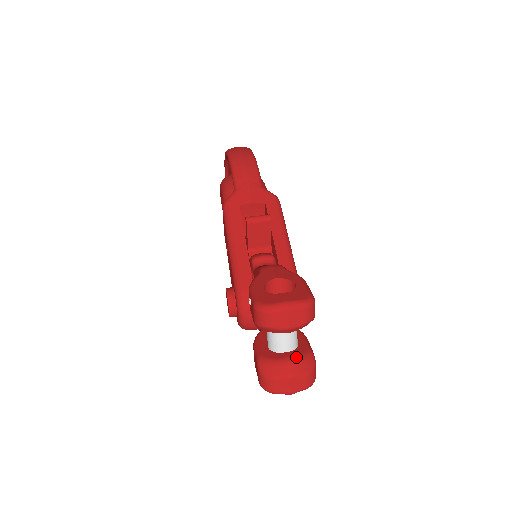
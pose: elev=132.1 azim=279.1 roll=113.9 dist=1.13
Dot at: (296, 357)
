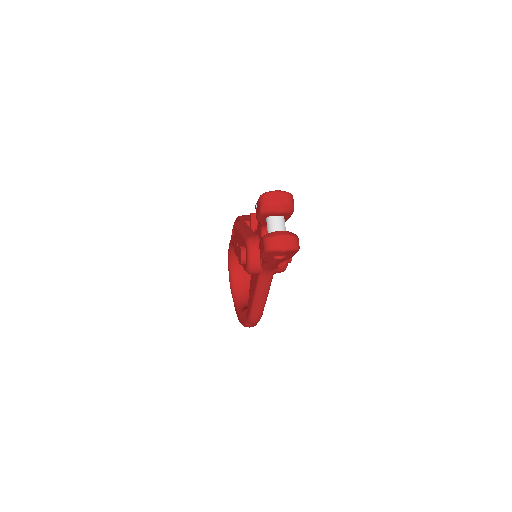
Dot at: (286, 231)
